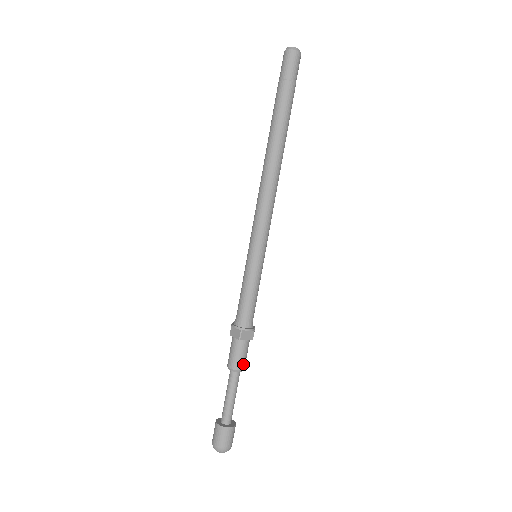
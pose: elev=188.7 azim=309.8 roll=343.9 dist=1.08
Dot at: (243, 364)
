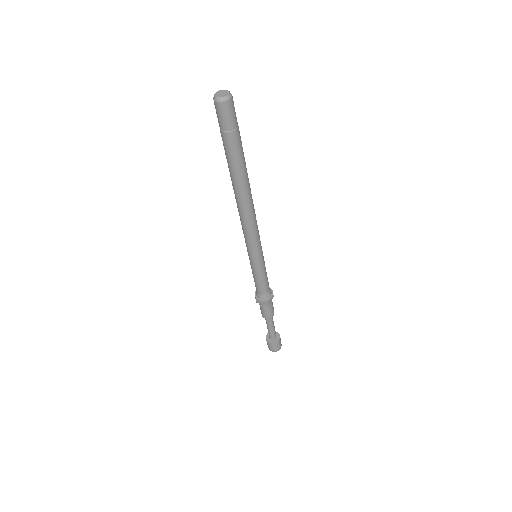
Dot at: (273, 312)
